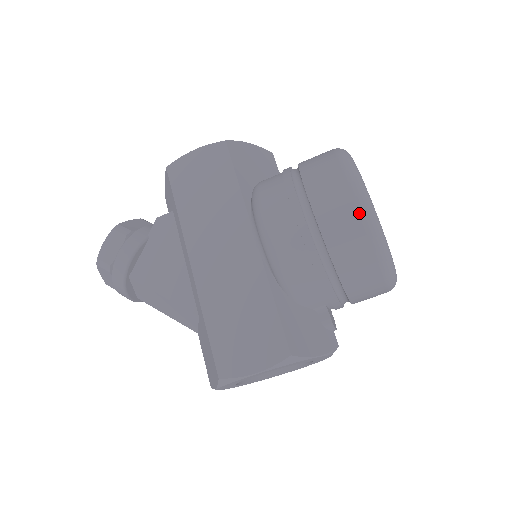
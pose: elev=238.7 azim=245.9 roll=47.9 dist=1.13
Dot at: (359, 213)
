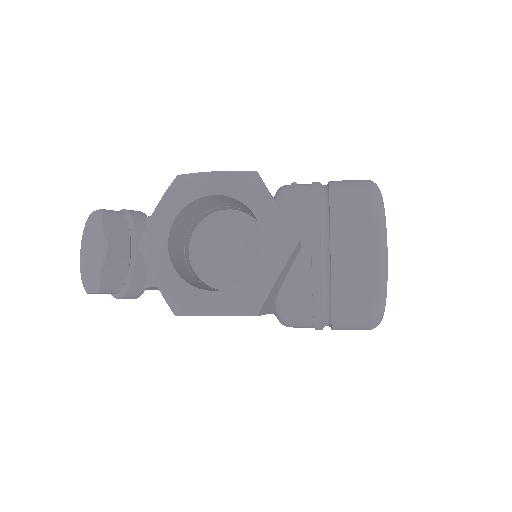
Dot at: occluded
